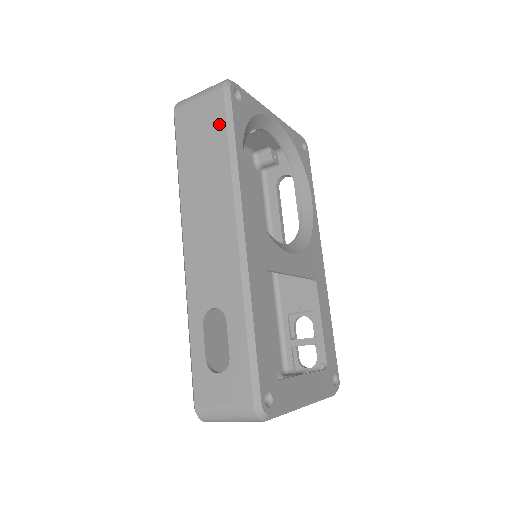
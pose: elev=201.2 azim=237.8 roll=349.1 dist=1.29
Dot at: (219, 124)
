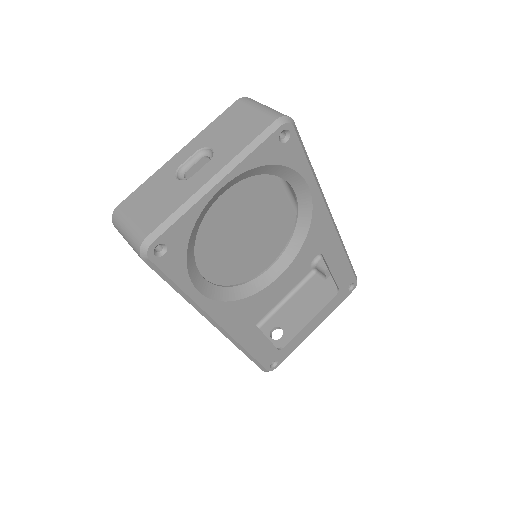
Dot at: occluded
